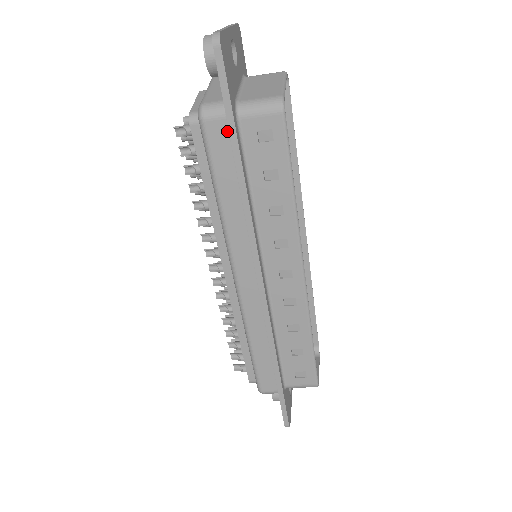
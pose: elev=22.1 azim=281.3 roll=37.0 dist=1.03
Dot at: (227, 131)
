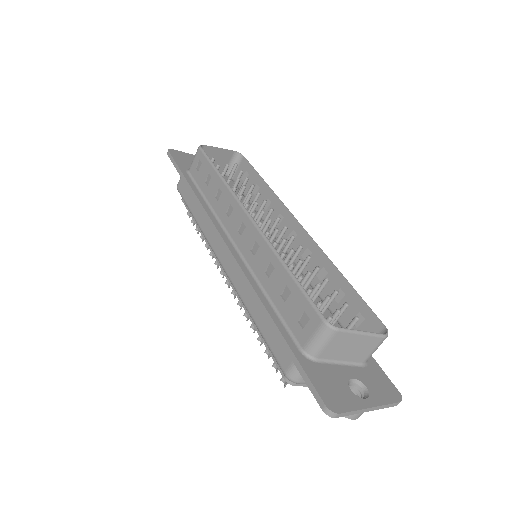
Dot at: occluded
